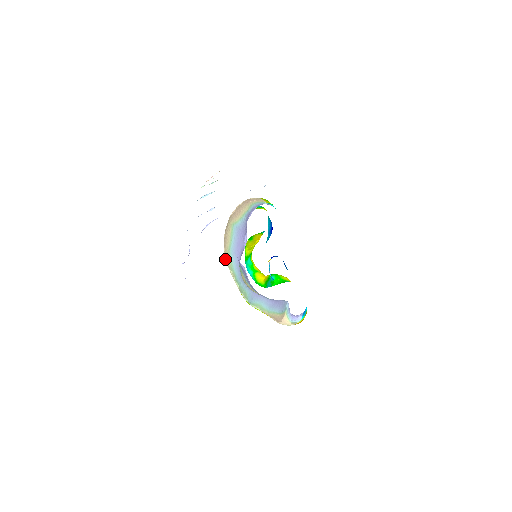
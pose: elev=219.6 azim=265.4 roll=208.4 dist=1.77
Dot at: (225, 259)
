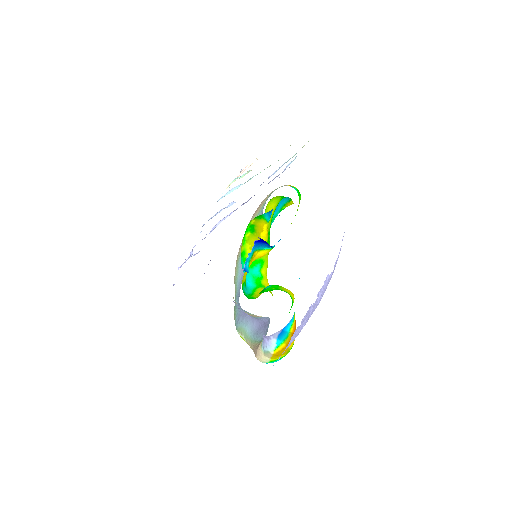
Dot at: occluded
